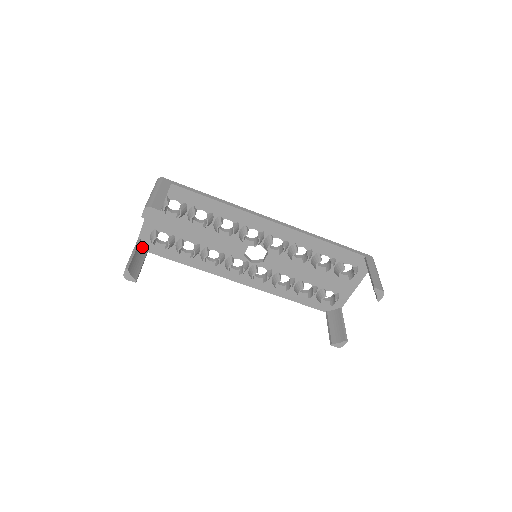
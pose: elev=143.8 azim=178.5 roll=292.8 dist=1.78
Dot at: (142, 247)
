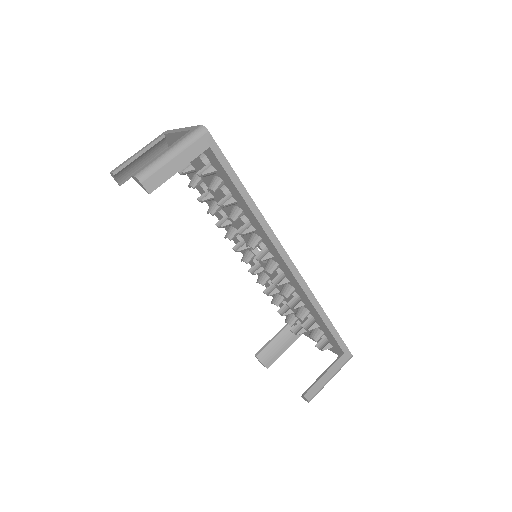
Dot at: (162, 144)
